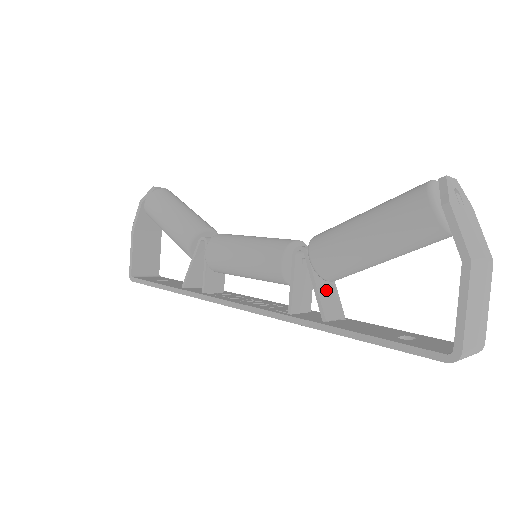
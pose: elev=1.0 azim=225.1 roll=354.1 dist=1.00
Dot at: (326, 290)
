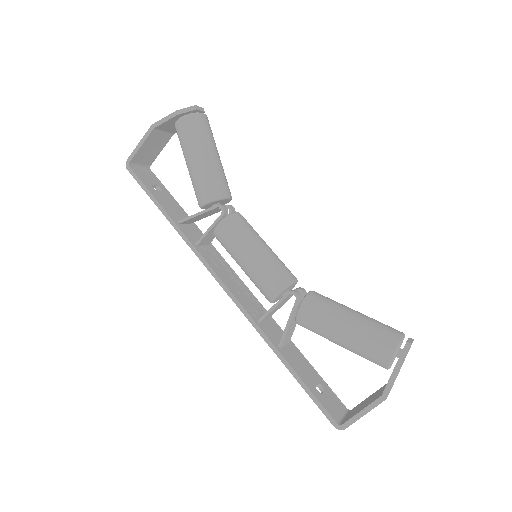
Dot at: (292, 326)
